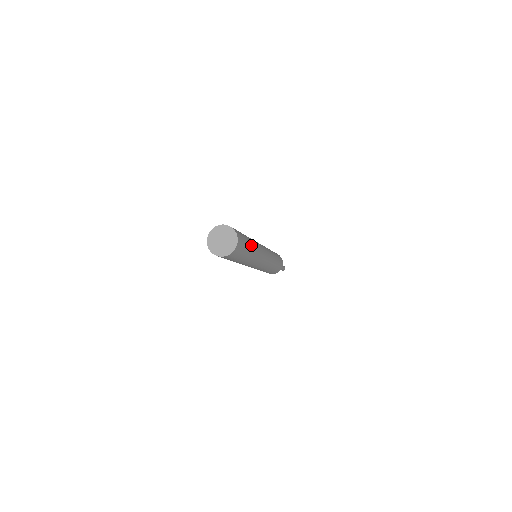
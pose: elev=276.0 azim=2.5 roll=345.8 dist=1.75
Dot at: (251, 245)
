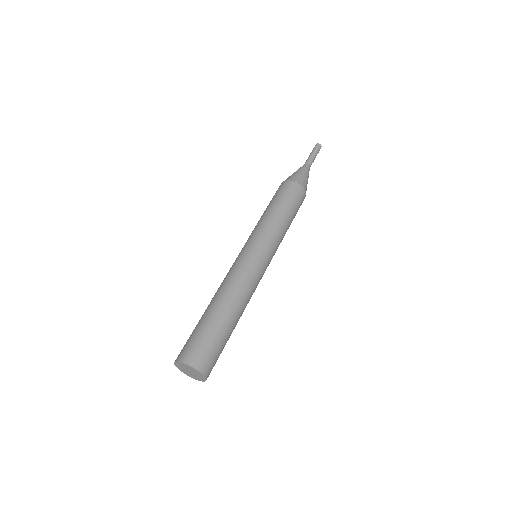
Dot at: (223, 317)
